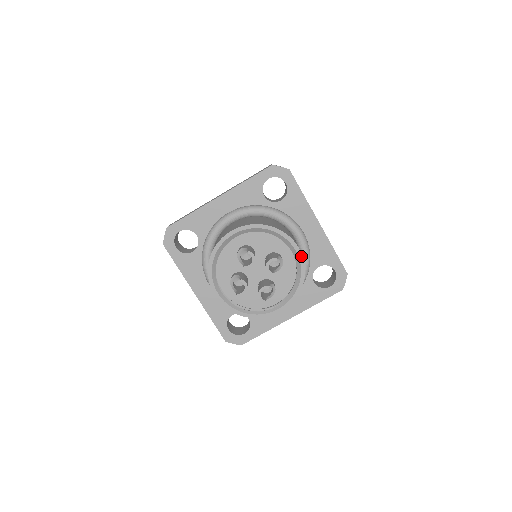
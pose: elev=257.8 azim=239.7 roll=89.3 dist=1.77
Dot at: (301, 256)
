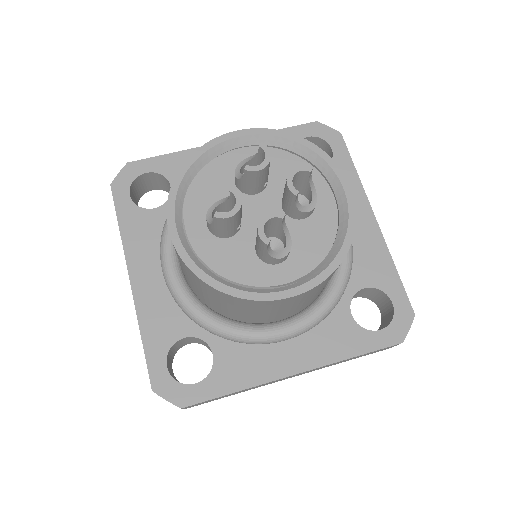
Dot at: (352, 201)
